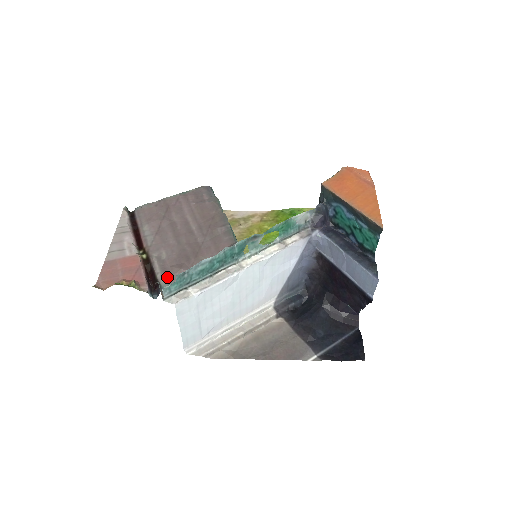
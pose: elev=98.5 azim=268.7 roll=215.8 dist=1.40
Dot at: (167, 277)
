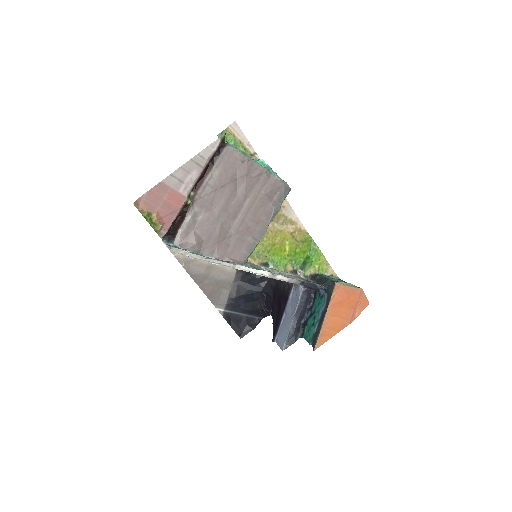
Dot at: (184, 239)
